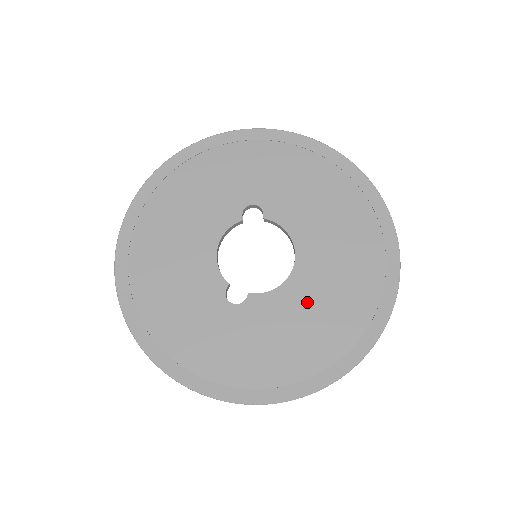
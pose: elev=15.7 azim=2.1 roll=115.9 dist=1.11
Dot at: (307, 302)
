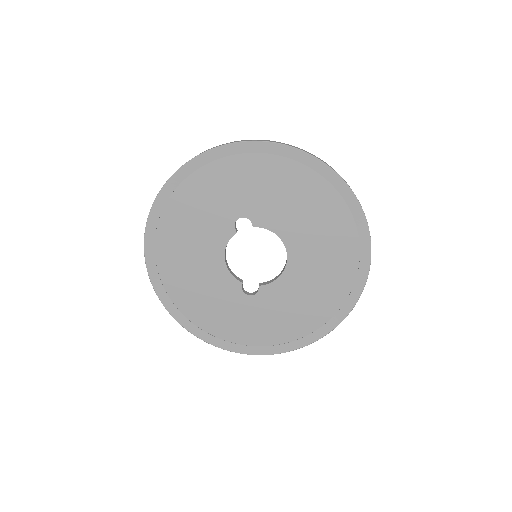
Dot at: (304, 282)
